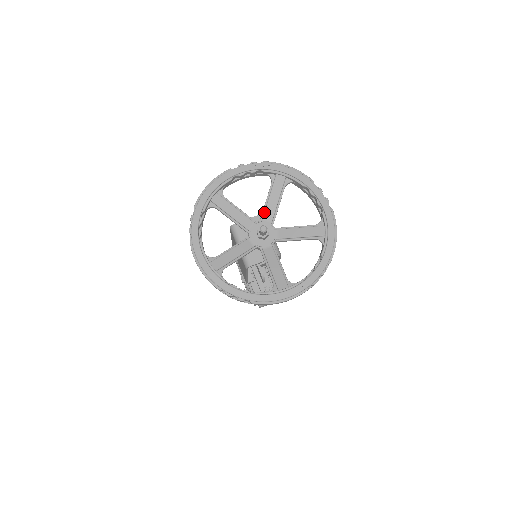
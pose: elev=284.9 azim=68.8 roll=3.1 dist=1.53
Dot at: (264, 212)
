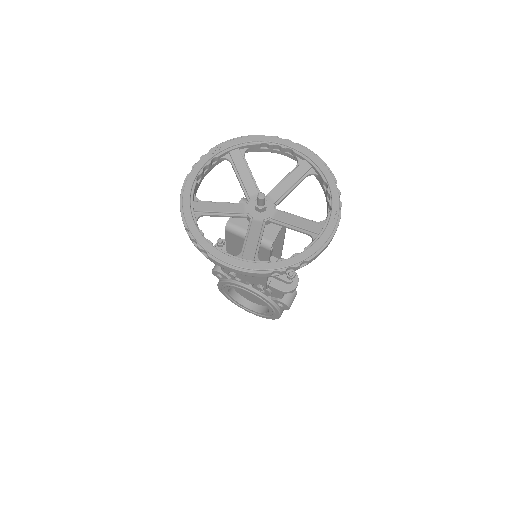
Dot at: (245, 190)
